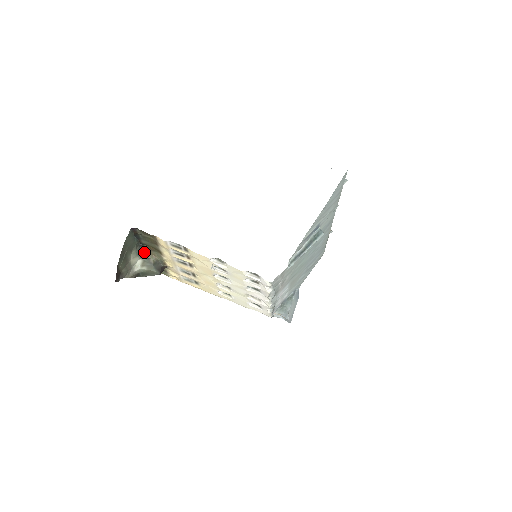
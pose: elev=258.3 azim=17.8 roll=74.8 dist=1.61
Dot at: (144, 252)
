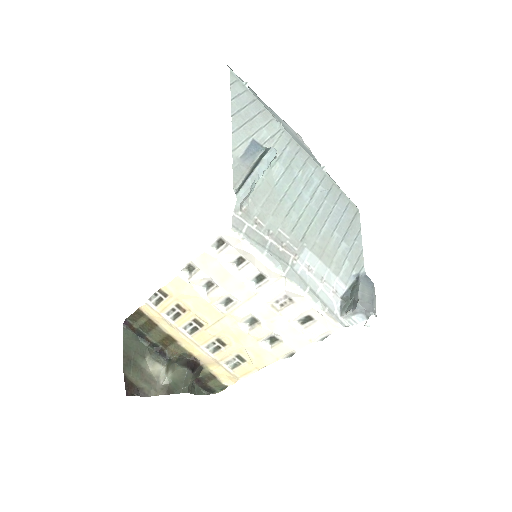
Dot at: (165, 356)
